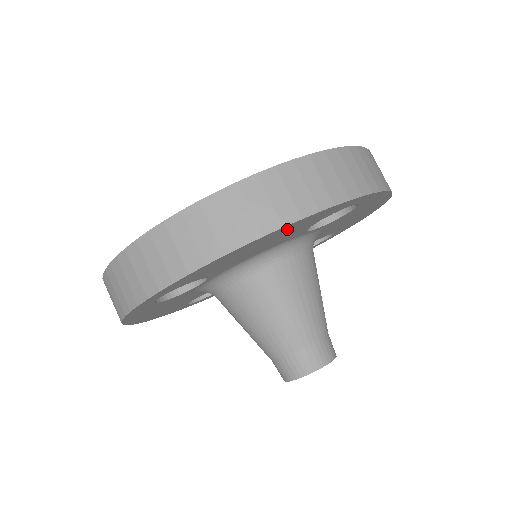
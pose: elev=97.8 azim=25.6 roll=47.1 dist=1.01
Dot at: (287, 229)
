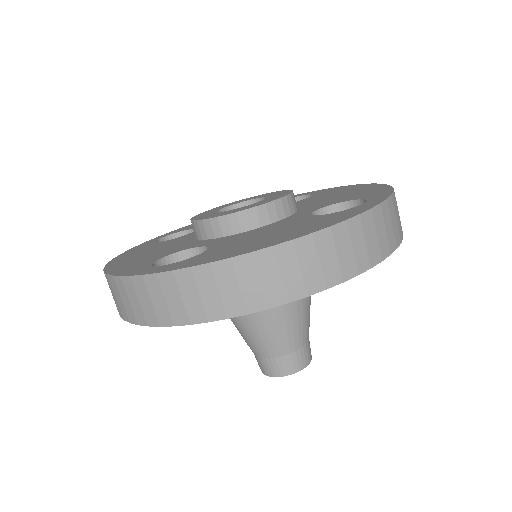
Dot at: occluded
